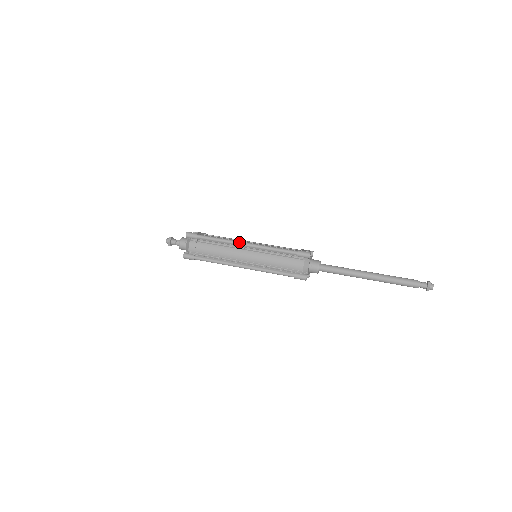
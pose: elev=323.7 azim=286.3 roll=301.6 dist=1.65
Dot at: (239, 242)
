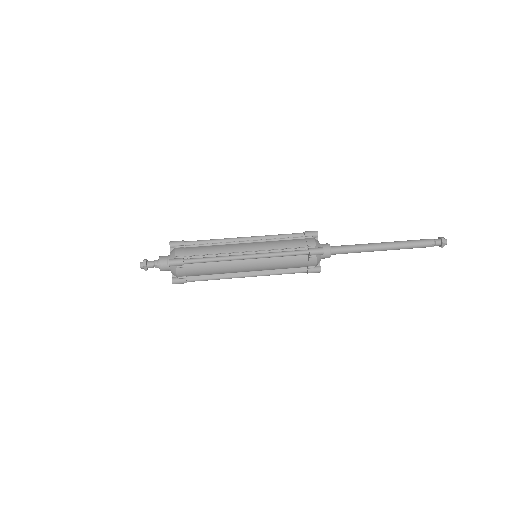
Dot at: occluded
